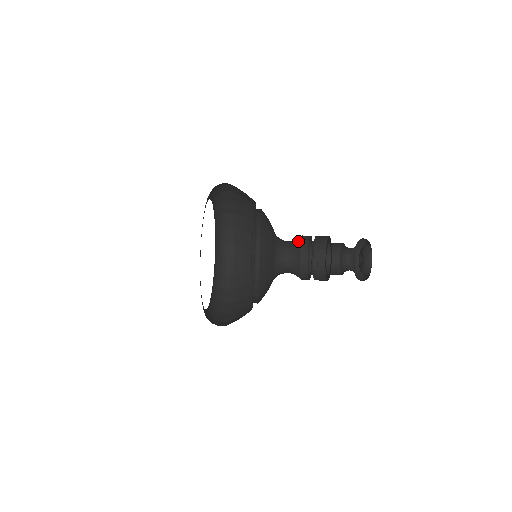
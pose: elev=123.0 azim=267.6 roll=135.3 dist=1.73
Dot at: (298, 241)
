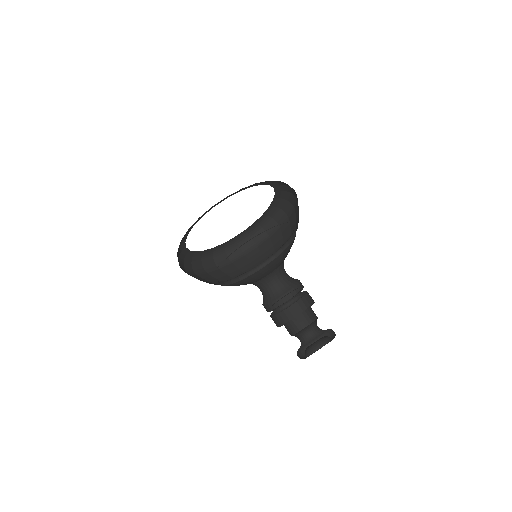
Dot at: (295, 279)
